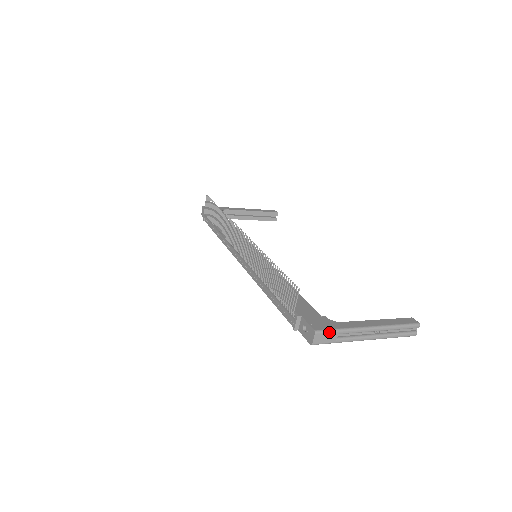
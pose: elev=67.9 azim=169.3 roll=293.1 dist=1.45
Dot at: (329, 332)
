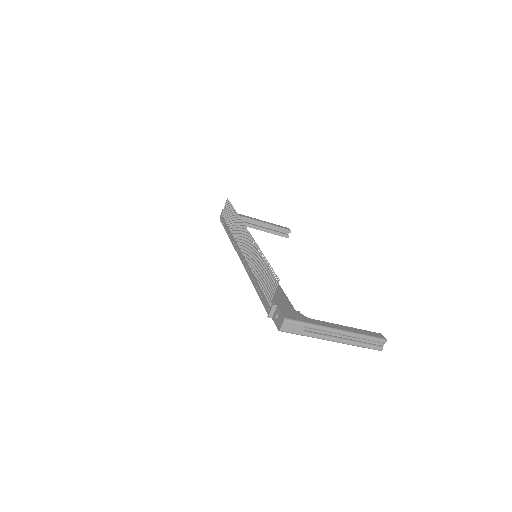
Dot at: (297, 323)
